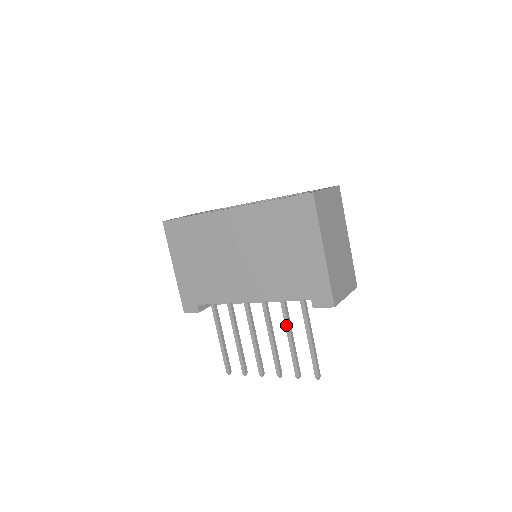
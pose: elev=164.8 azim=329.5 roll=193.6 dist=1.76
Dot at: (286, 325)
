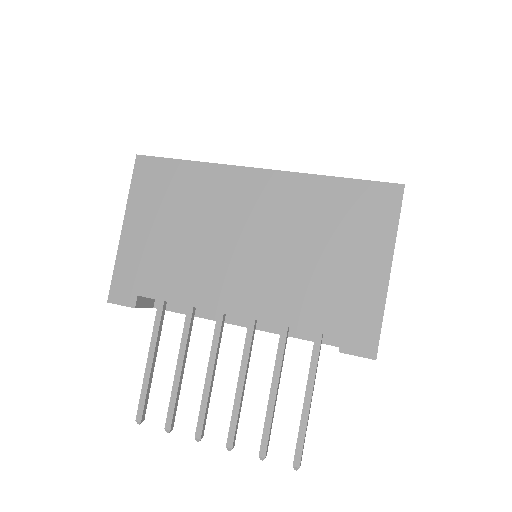
Dot at: (276, 368)
